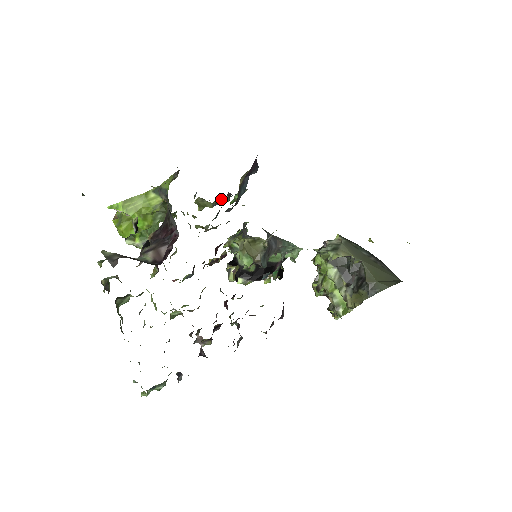
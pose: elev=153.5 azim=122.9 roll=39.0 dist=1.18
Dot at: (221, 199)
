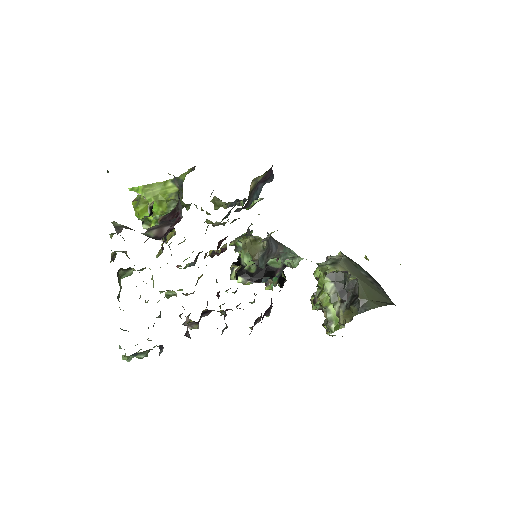
Dot at: (235, 201)
